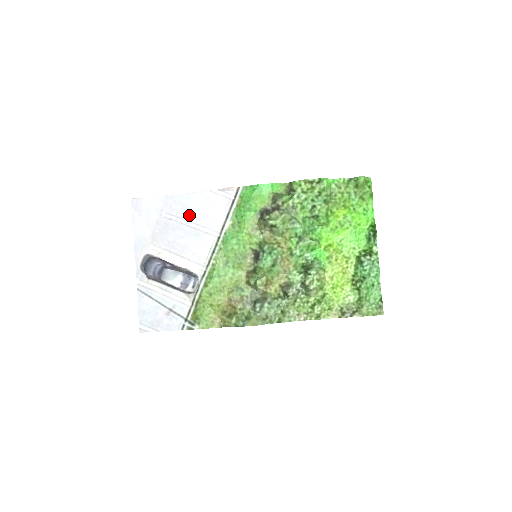
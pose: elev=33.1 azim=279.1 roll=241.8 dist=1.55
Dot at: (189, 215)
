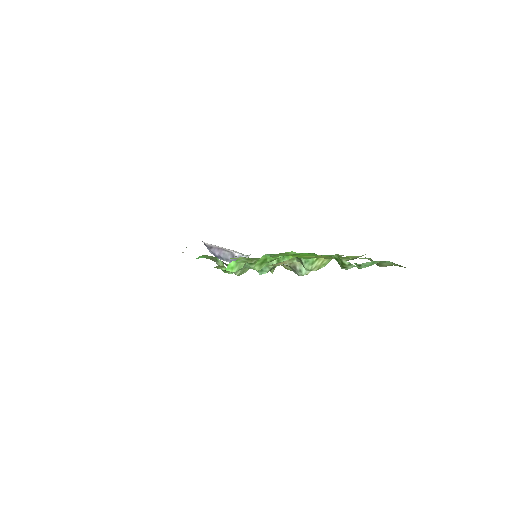
Dot at: occluded
